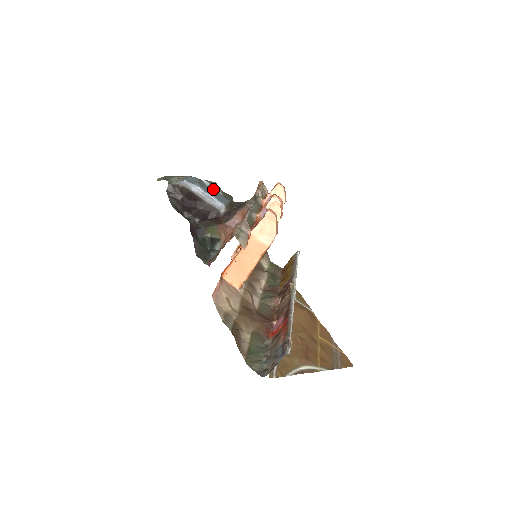
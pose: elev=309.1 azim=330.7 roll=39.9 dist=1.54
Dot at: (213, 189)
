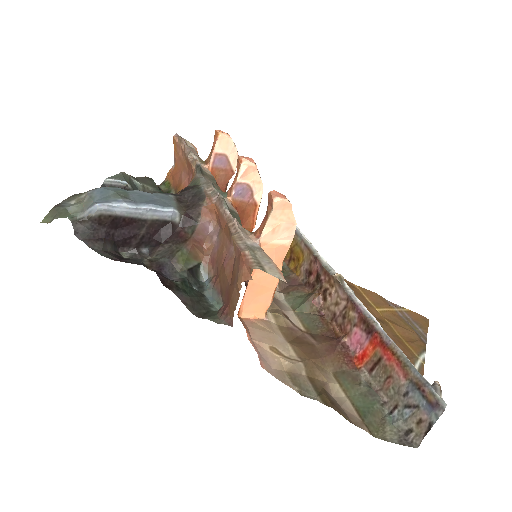
Dot at: (140, 191)
